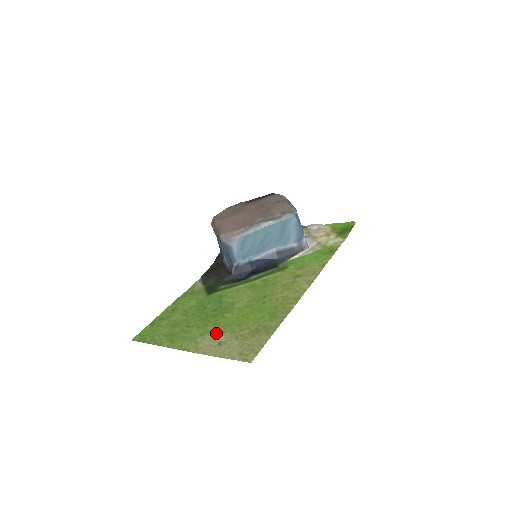
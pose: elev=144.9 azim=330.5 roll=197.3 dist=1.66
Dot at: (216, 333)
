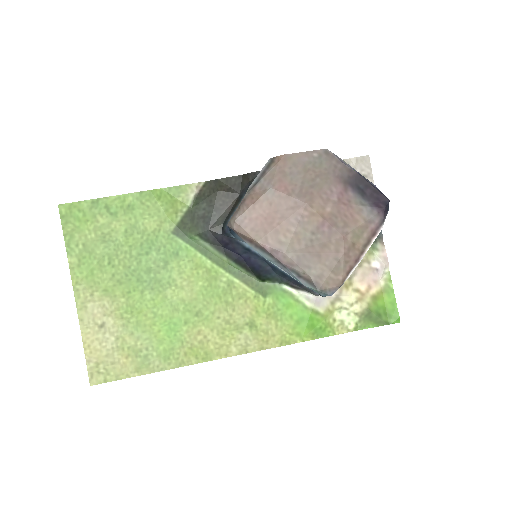
Dot at: (114, 307)
